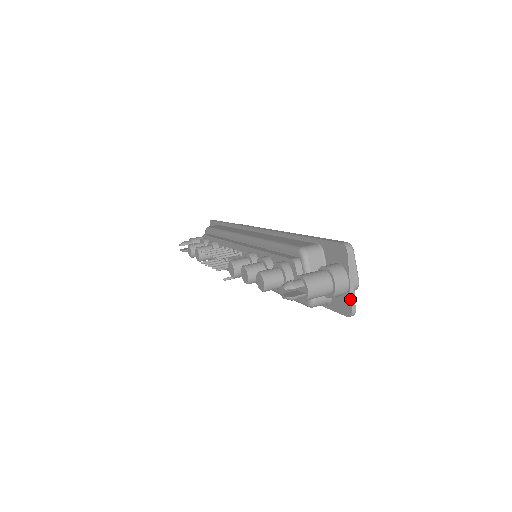
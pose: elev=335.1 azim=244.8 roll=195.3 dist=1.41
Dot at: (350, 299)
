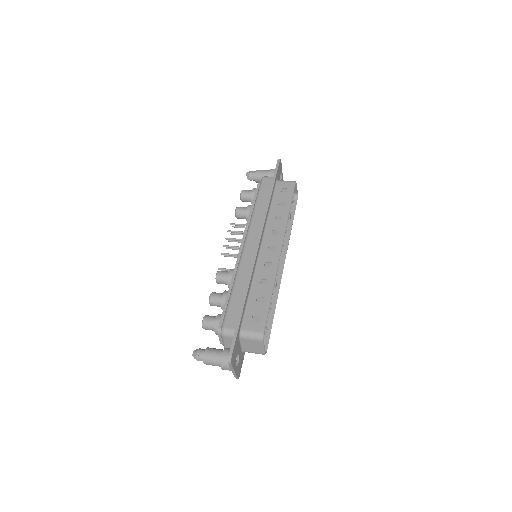
Dot at: occluded
